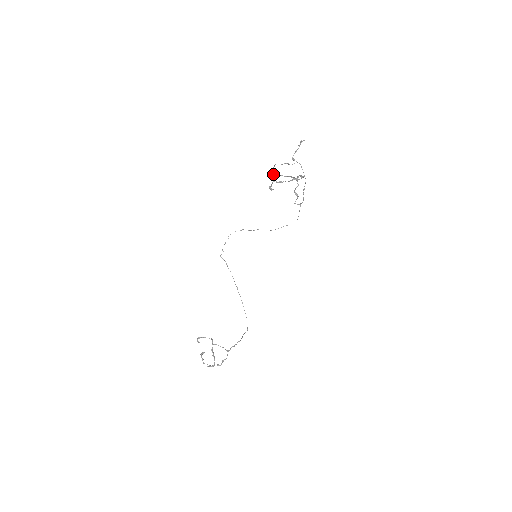
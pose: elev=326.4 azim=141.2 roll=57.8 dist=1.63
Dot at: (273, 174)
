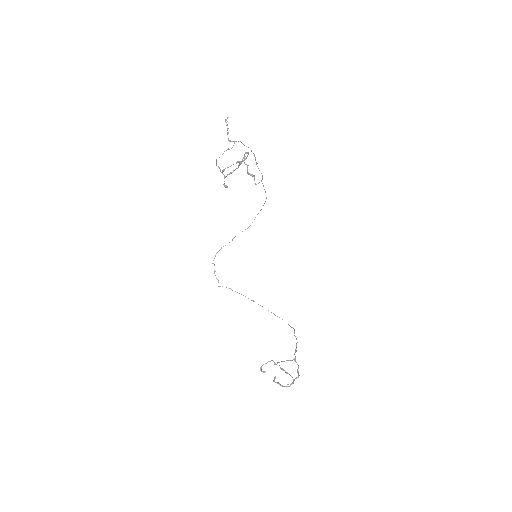
Dot at: occluded
